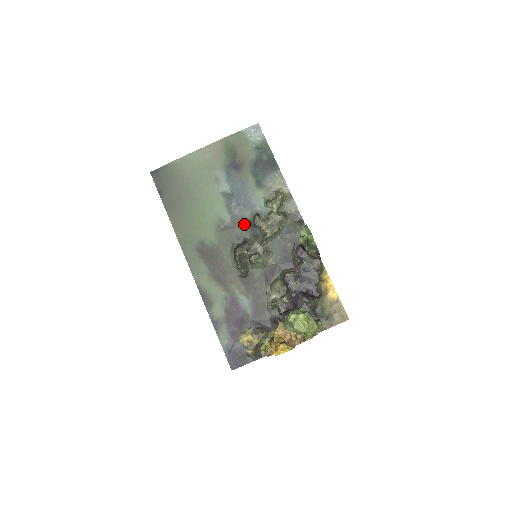
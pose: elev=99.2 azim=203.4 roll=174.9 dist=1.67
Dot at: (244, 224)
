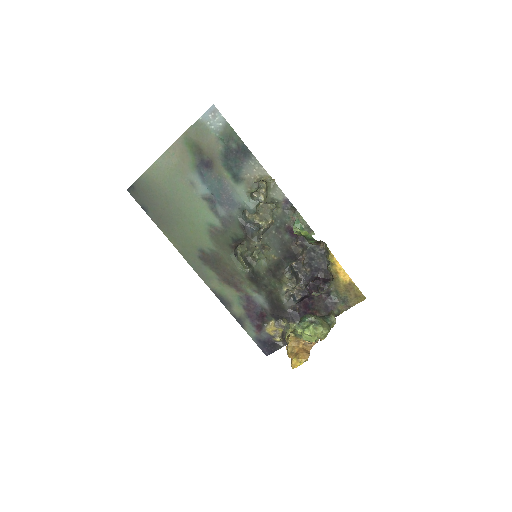
Dot at: (235, 225)
